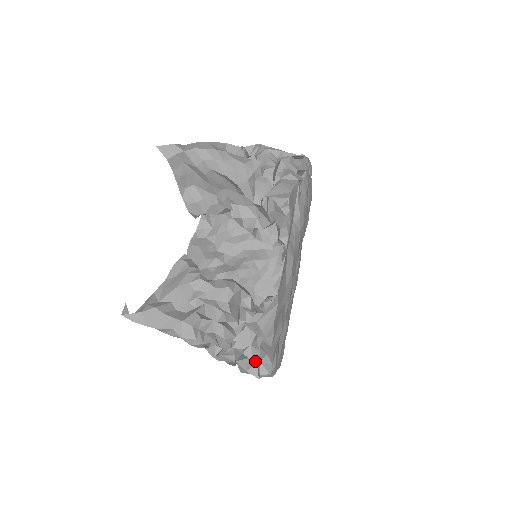
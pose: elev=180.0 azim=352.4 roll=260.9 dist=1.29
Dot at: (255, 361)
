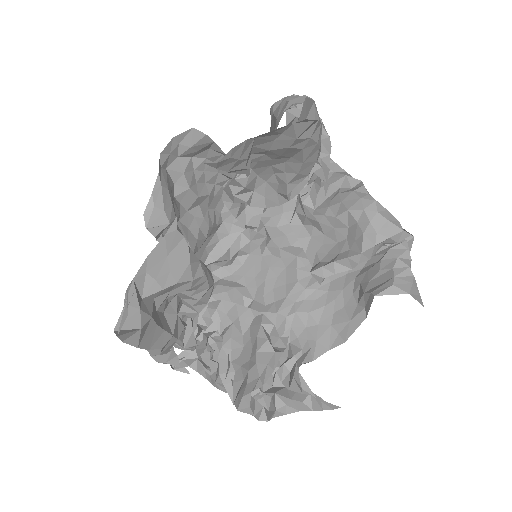
Dot at: occluded
